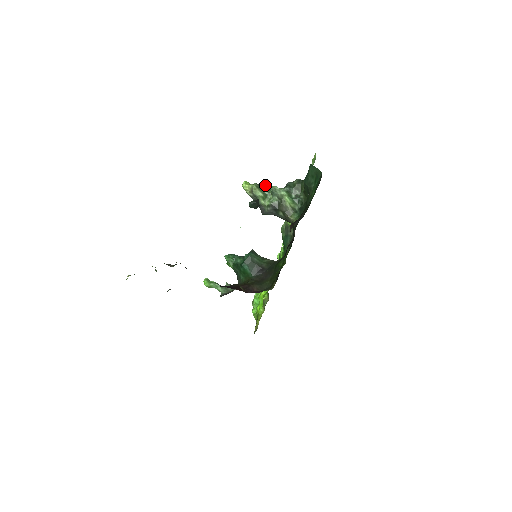
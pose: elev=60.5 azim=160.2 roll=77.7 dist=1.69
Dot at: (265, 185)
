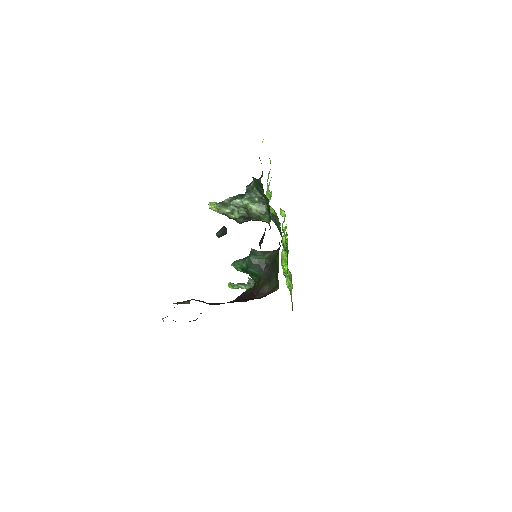
Dot at: (228, 198)
